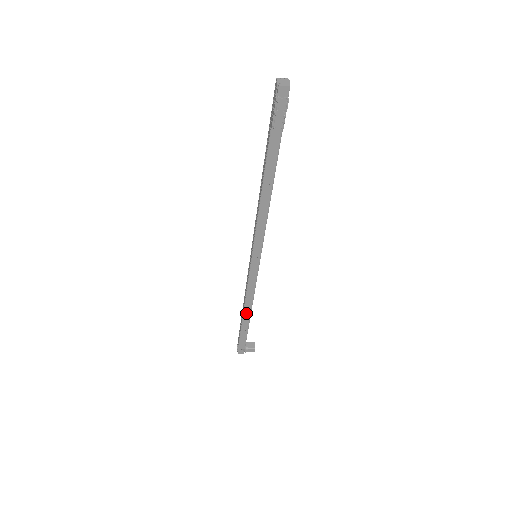
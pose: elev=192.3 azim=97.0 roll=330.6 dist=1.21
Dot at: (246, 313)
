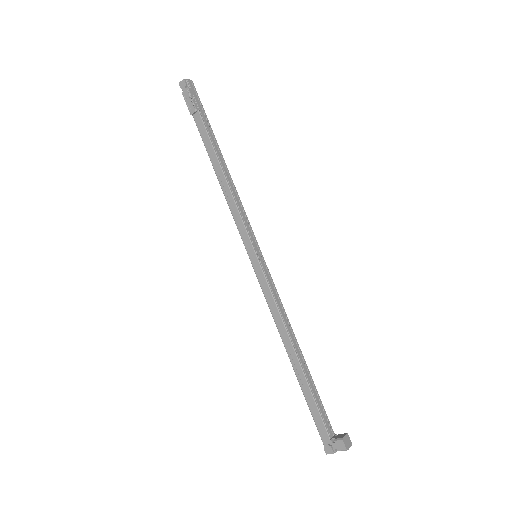
Dot at: (291, 355)
